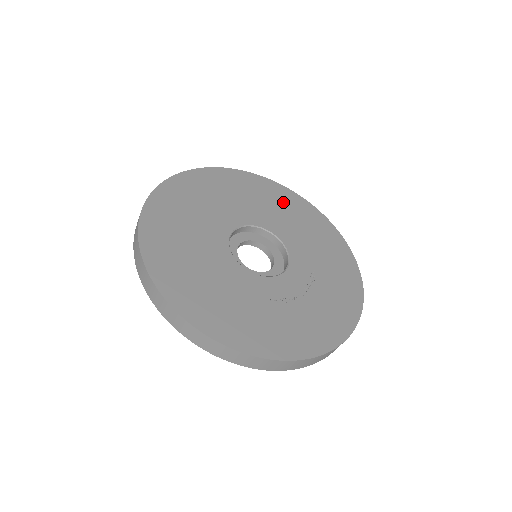
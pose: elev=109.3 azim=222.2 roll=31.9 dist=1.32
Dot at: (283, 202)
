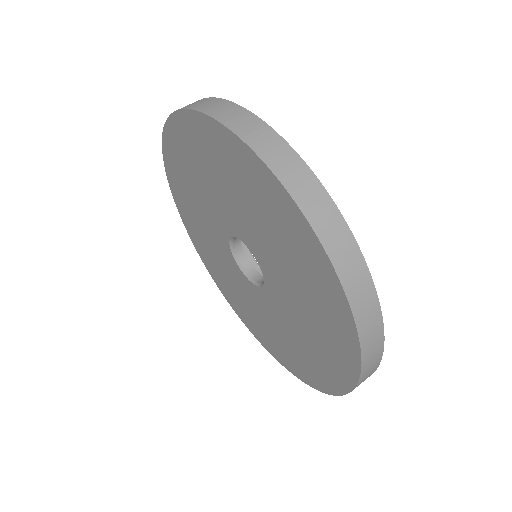
Dot at: occluded
